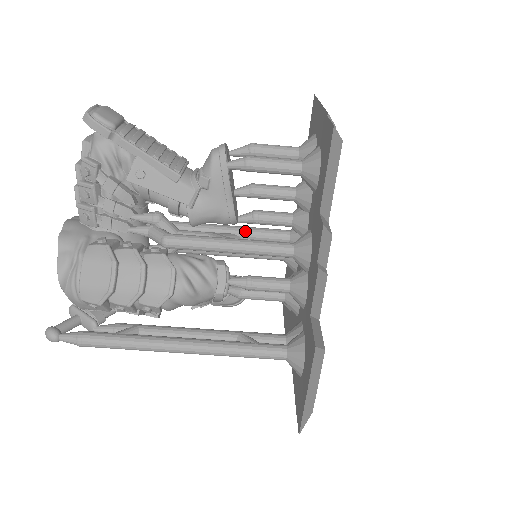
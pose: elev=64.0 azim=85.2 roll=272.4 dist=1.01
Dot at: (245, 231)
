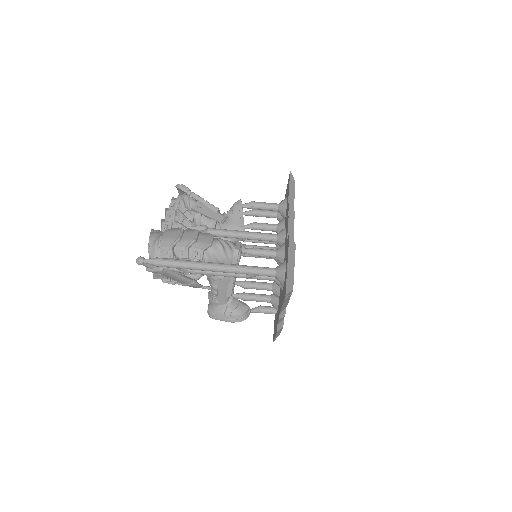
Dot at: (250, 245)
